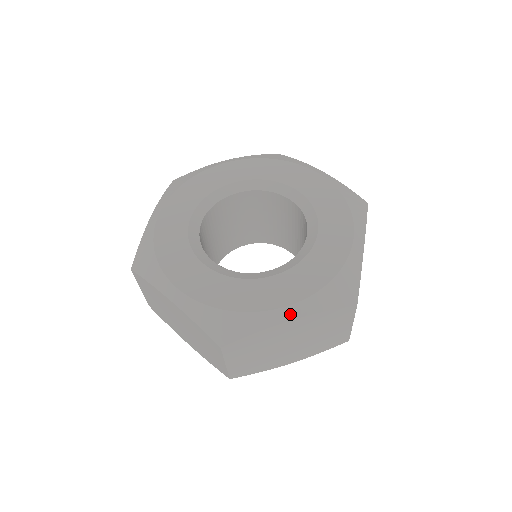
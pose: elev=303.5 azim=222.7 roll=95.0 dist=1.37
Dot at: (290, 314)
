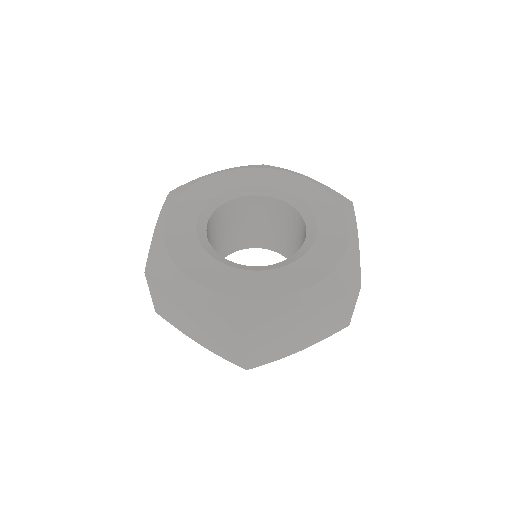
Dot at: (196, 291)
